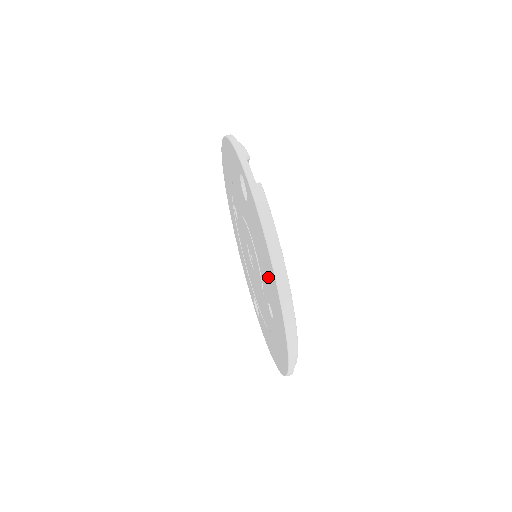
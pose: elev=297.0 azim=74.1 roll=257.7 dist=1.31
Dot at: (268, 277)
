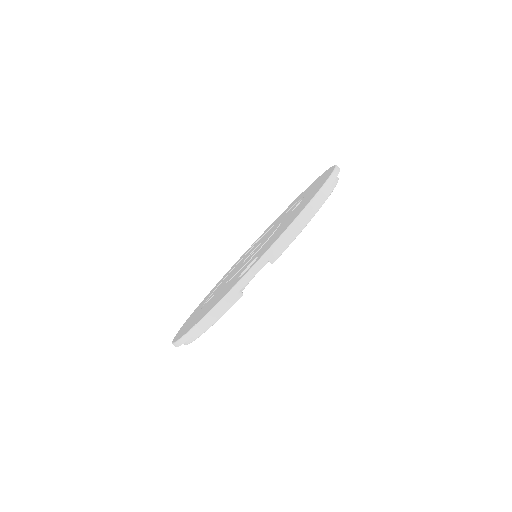
Dot at: occluded
